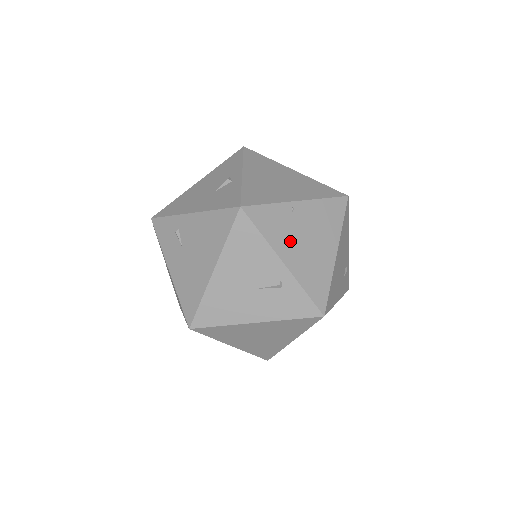
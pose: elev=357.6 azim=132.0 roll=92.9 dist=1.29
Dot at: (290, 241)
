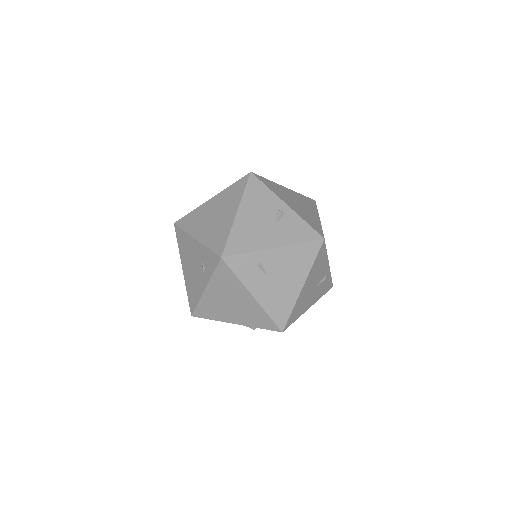
Dot at: occluded
